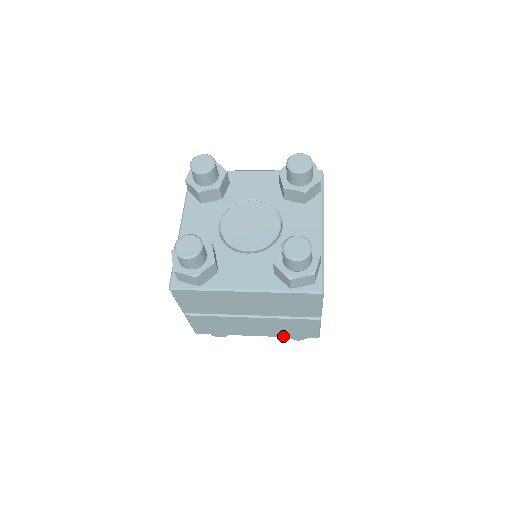
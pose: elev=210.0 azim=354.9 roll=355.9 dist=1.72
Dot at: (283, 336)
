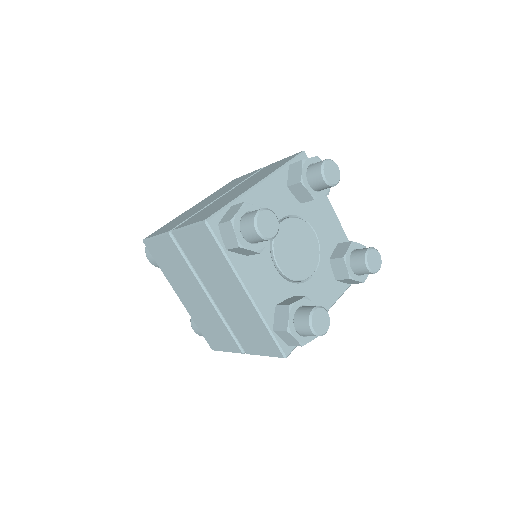
Dot at: occluded
